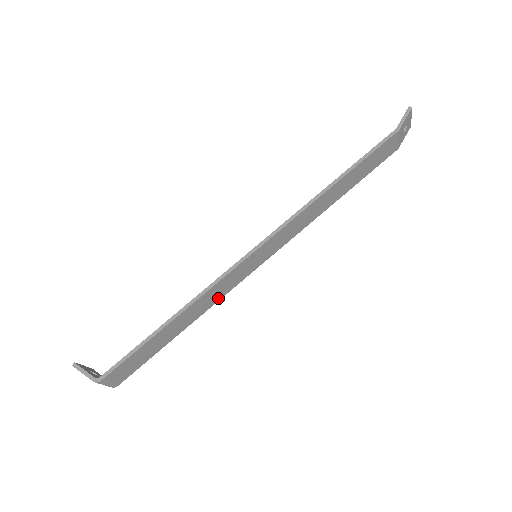
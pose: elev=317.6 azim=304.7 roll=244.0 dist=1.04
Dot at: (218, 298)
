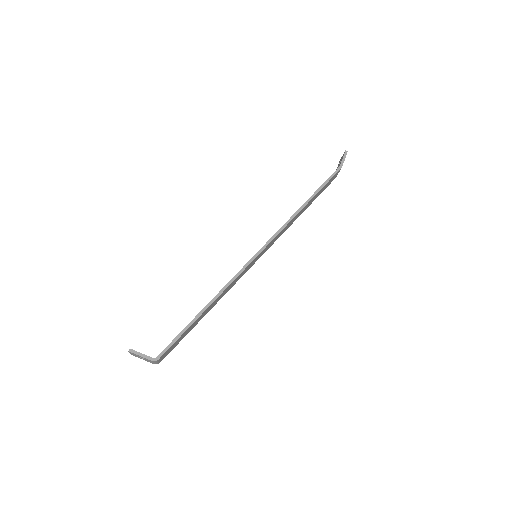
Dot at: (230, 288)
